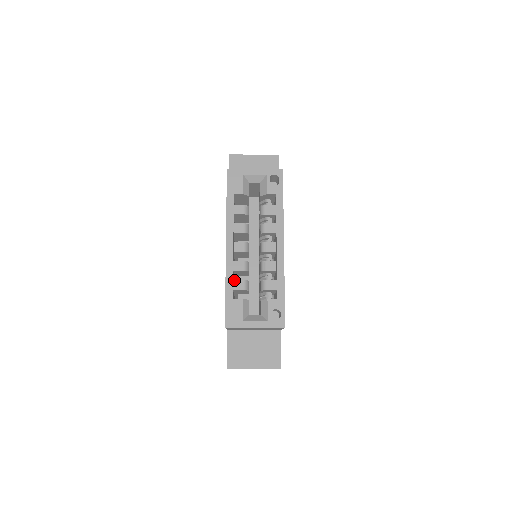
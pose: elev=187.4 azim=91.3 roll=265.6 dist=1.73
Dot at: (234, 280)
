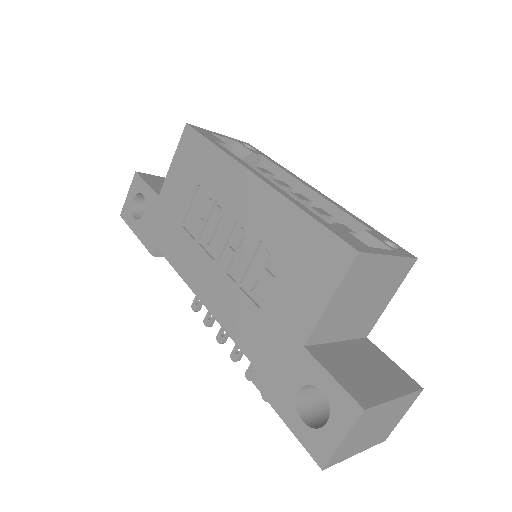
Dot at: occluded
